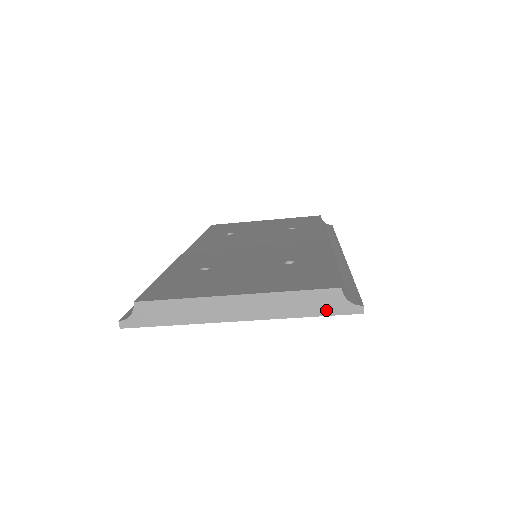
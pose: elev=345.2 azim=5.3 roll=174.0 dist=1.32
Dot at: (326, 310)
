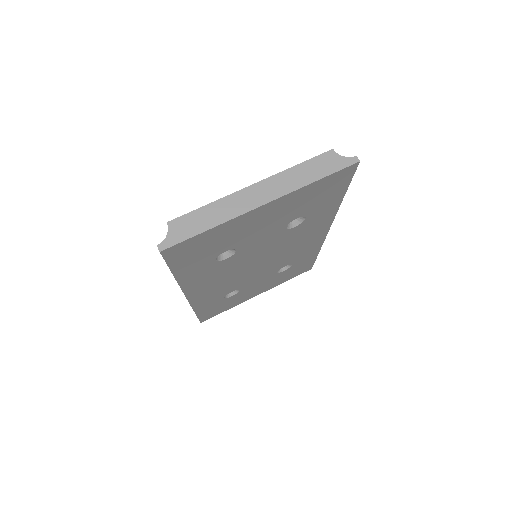
Dot at: (330, 169)
